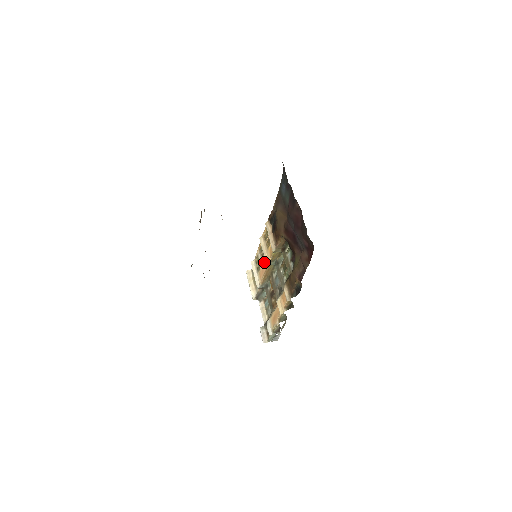
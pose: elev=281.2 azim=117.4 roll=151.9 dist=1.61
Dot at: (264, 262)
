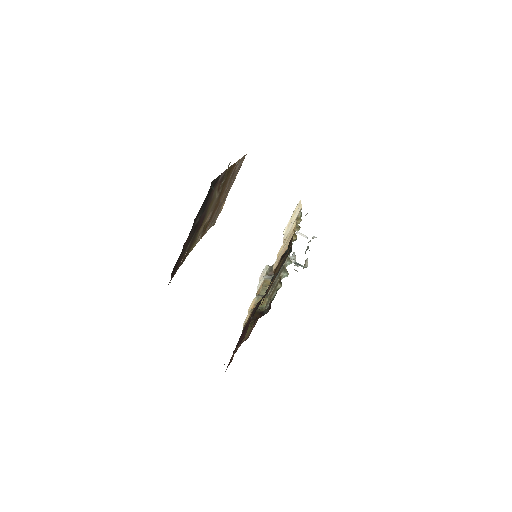
Dot at: occluded
